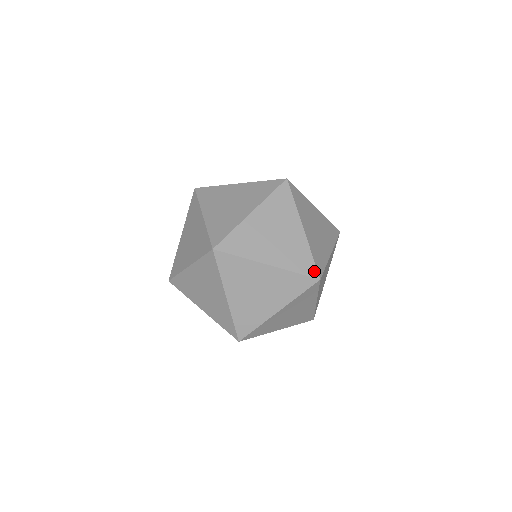
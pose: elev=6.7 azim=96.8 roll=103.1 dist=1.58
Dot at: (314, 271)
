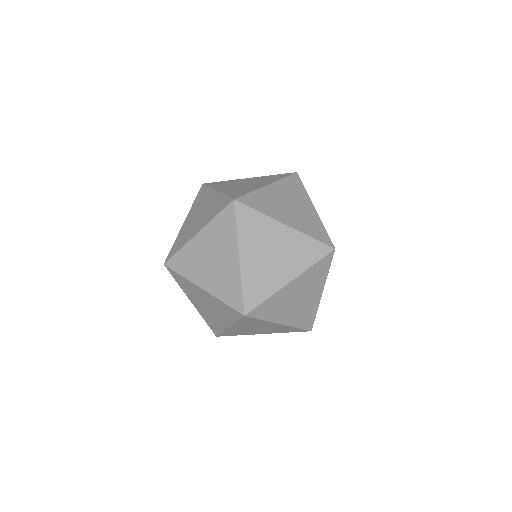
Dot at: (328, 241)
